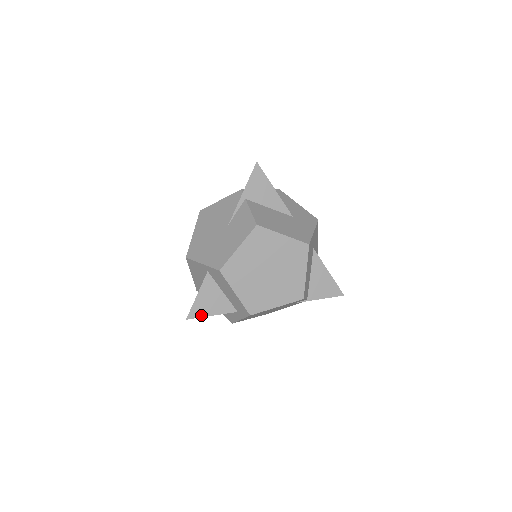
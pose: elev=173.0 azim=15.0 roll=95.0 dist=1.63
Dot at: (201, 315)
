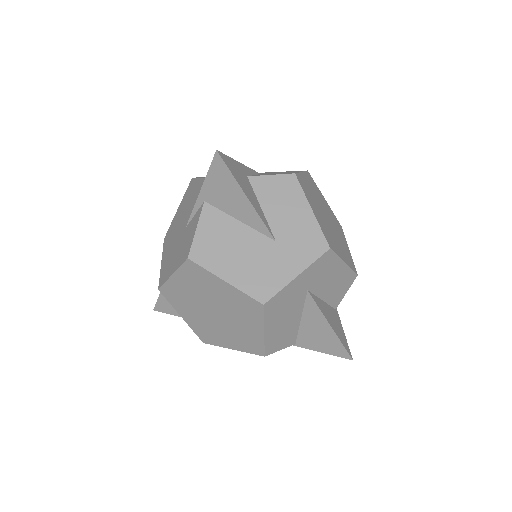
Dot at: (168, 312)
